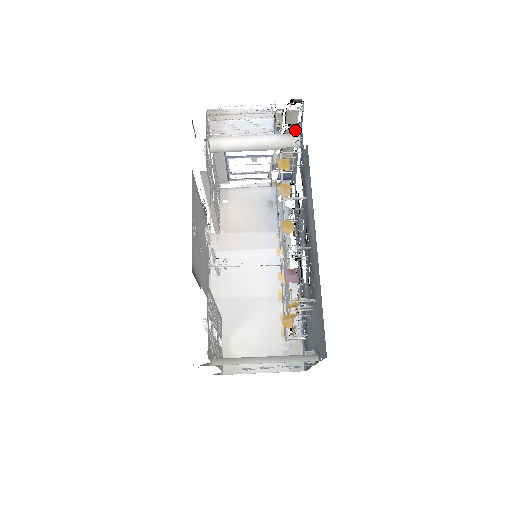
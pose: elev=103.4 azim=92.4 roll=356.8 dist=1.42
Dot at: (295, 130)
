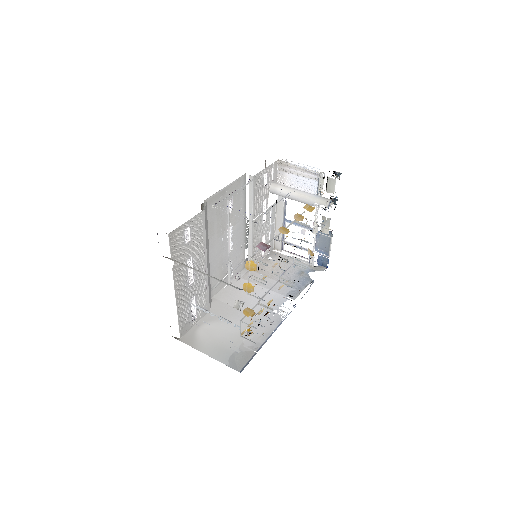
Dot at: (333, 202)
